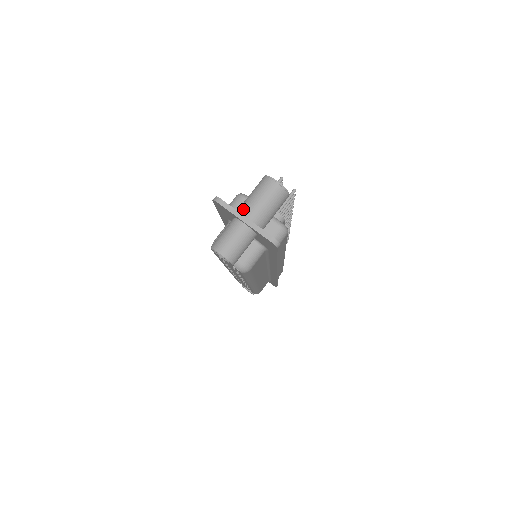
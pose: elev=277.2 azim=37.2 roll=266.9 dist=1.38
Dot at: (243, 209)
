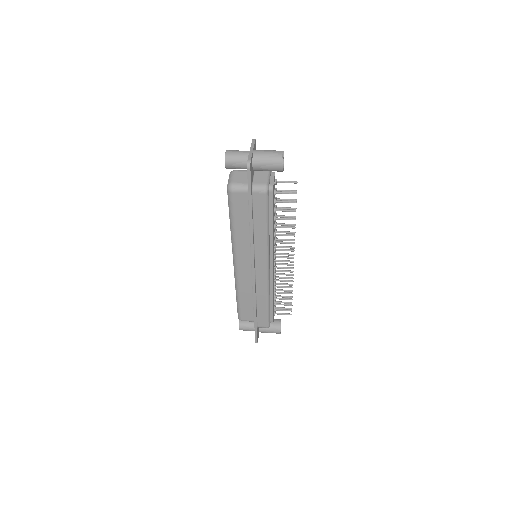
Dot at: (258, 150)
